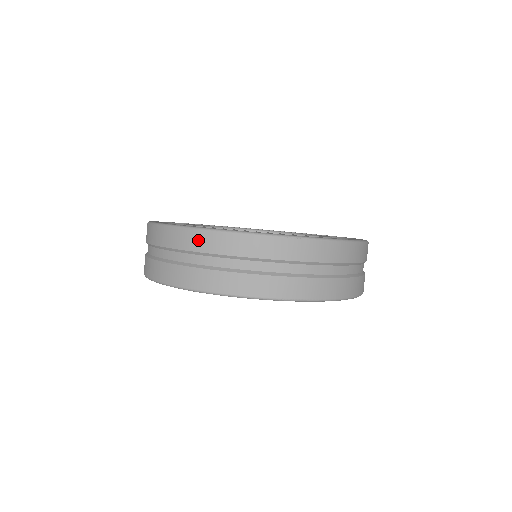
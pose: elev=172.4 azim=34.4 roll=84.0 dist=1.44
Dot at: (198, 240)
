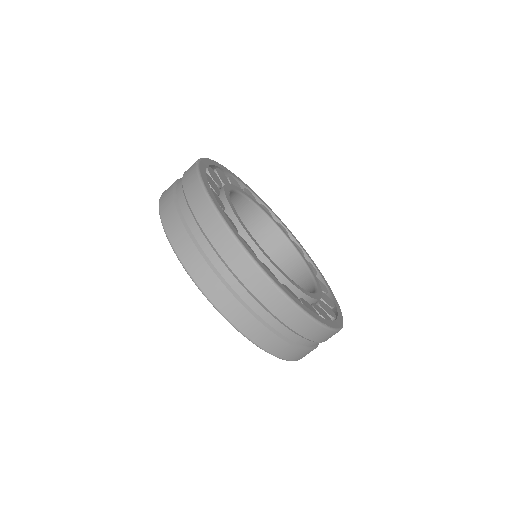
Dot at: (210, 220)
